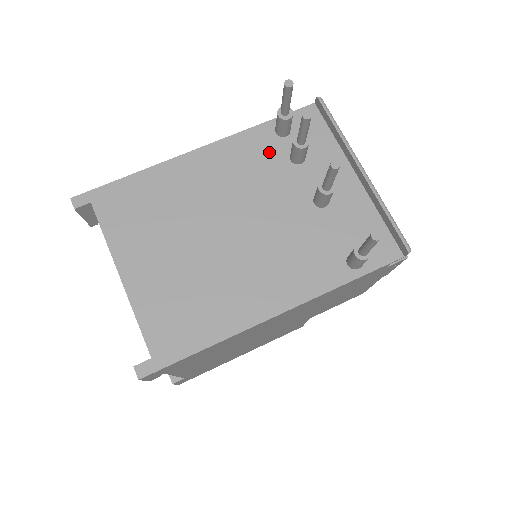
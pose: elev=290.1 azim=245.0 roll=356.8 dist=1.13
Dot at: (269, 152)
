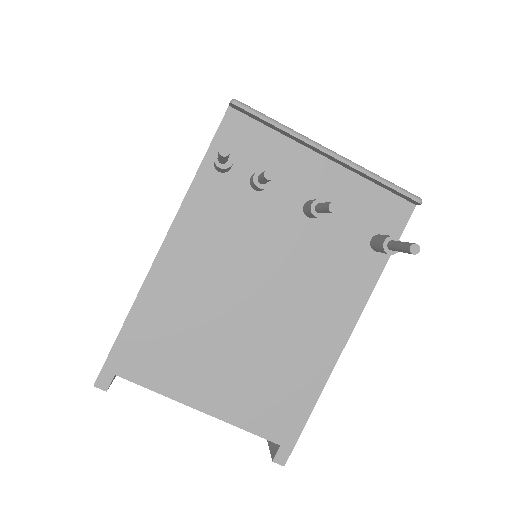
Dot at: (228, 198)
